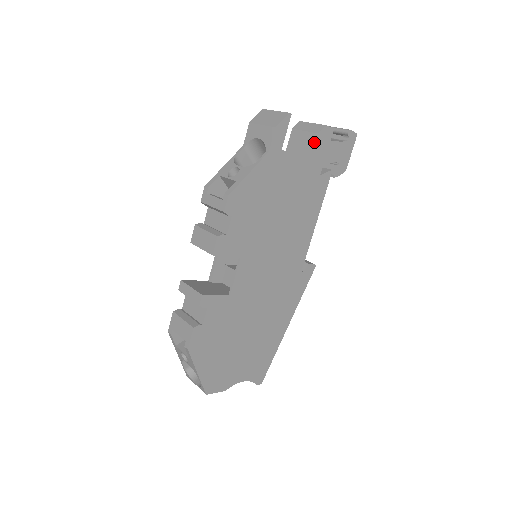
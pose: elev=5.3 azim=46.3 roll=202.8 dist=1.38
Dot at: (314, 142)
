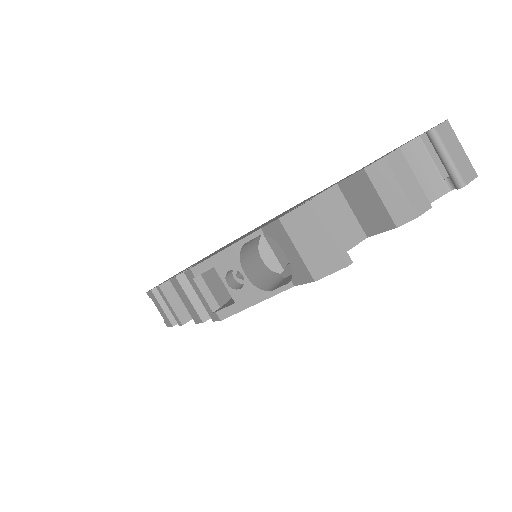
Dot at: (384, 228)
